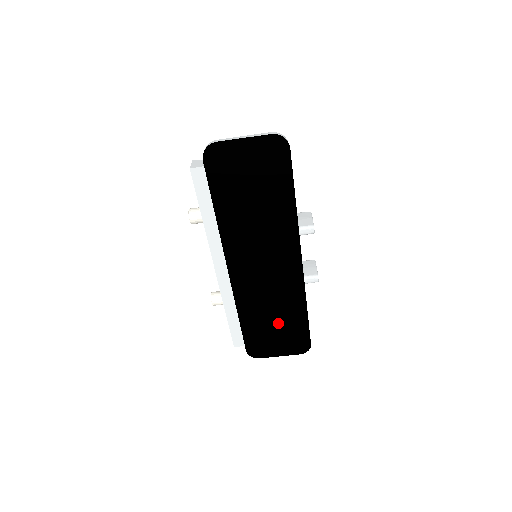
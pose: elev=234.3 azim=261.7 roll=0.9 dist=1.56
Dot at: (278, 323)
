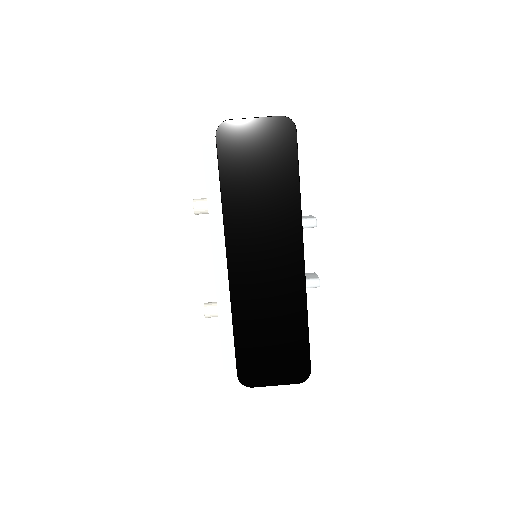
Dot at: (275, 336)
